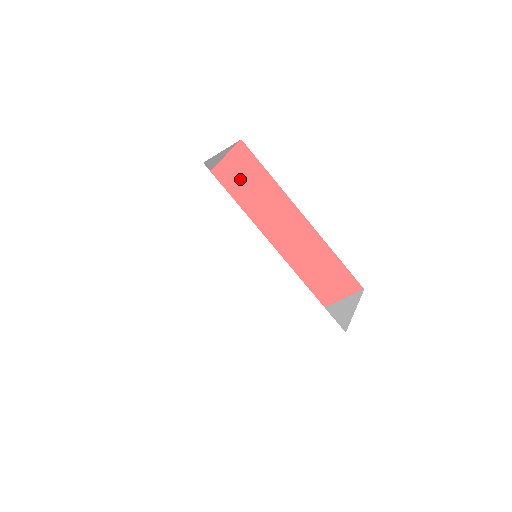
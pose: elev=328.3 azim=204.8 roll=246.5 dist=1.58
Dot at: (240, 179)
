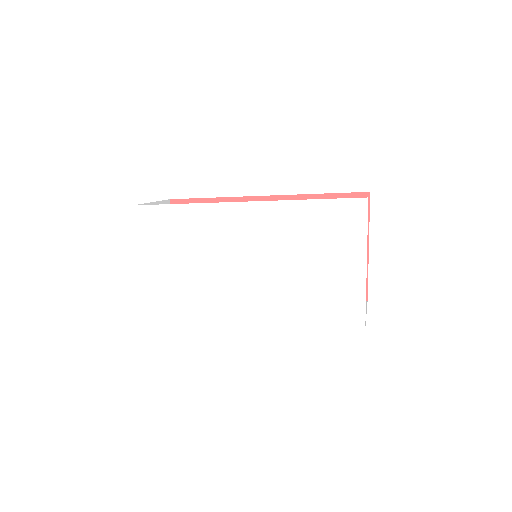
Dot at: occluded
